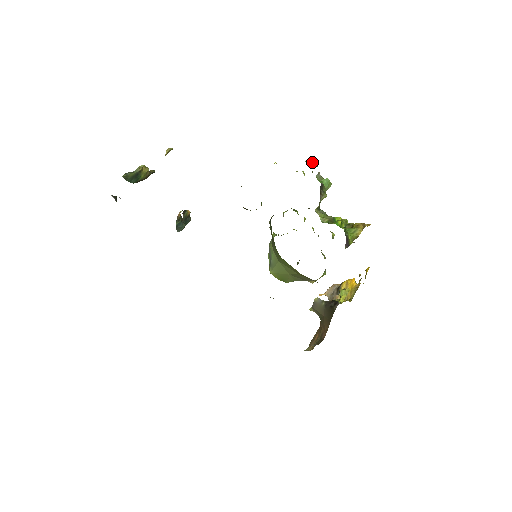
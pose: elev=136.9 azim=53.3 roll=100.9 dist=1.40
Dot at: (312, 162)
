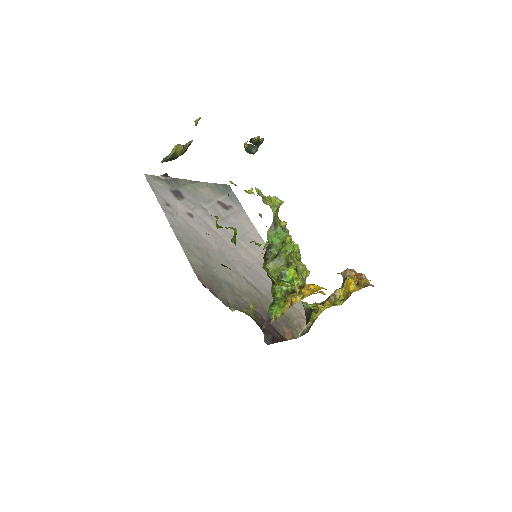
Dot at: (273, 205)
